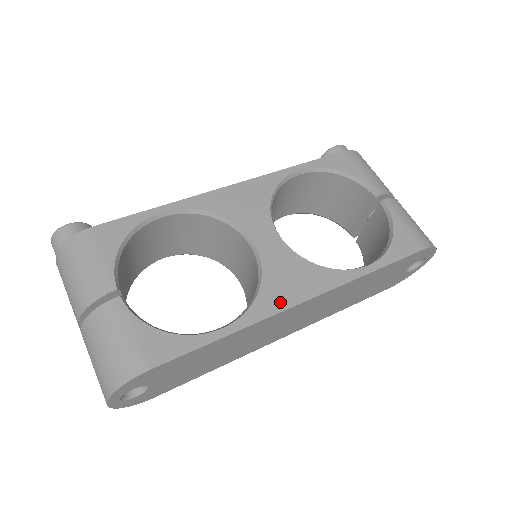
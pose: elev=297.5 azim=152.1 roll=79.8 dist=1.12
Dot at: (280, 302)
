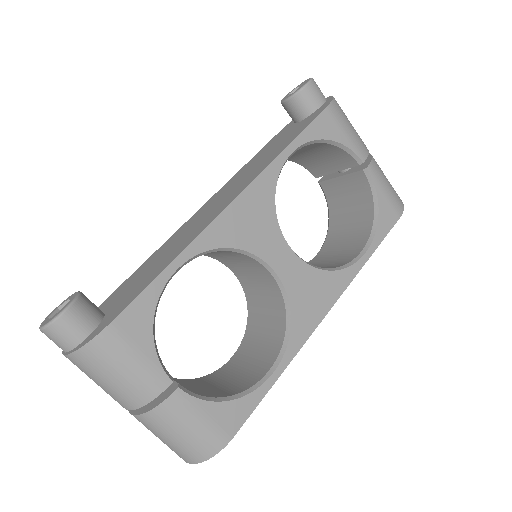
Dot at: (309, 324)
